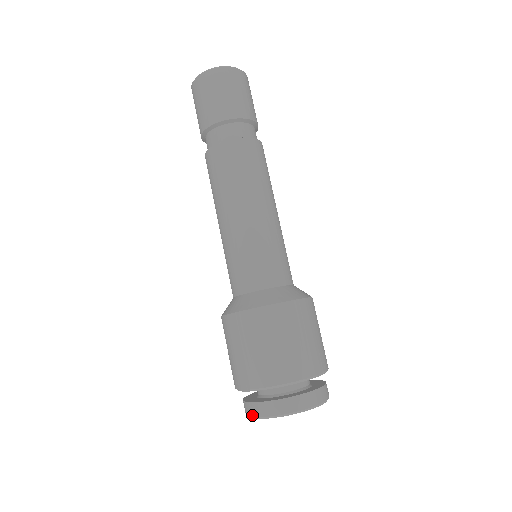
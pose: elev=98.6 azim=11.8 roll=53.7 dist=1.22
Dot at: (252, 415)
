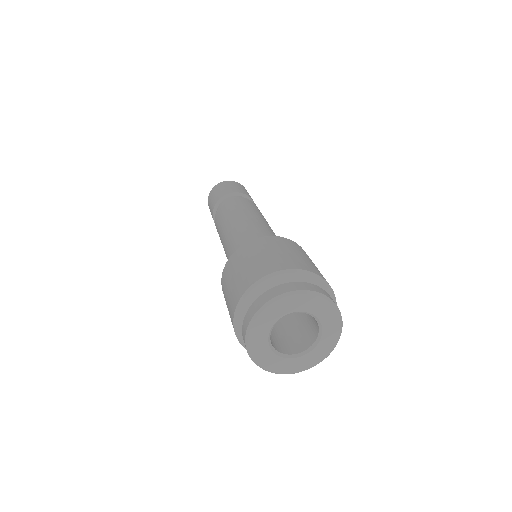
Dot at: occluded
